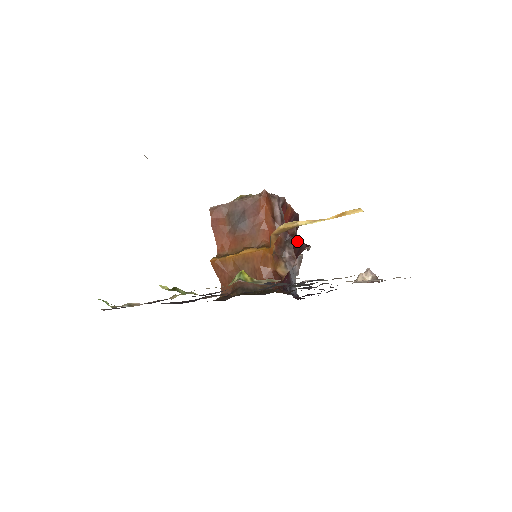
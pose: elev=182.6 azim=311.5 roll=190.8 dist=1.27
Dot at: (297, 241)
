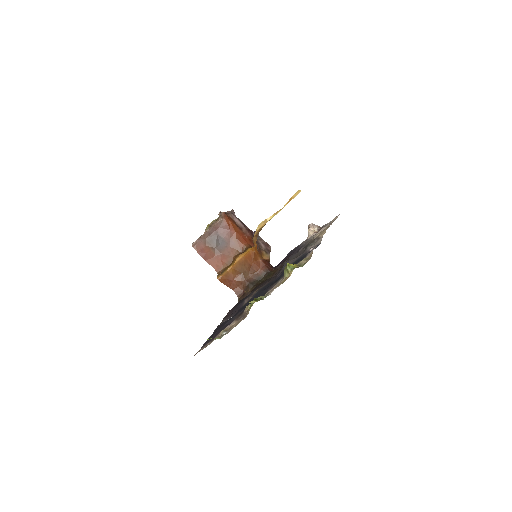
Dot at: occluded
